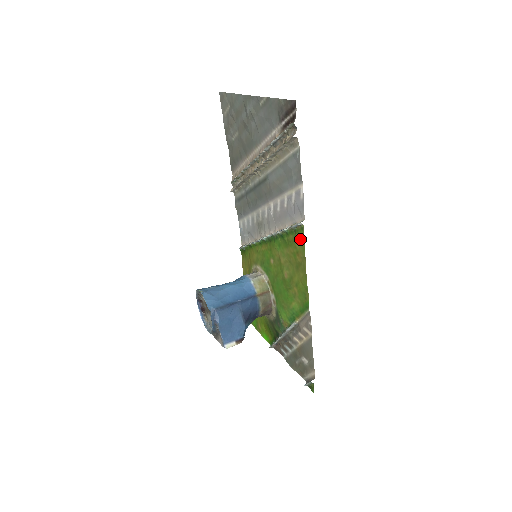
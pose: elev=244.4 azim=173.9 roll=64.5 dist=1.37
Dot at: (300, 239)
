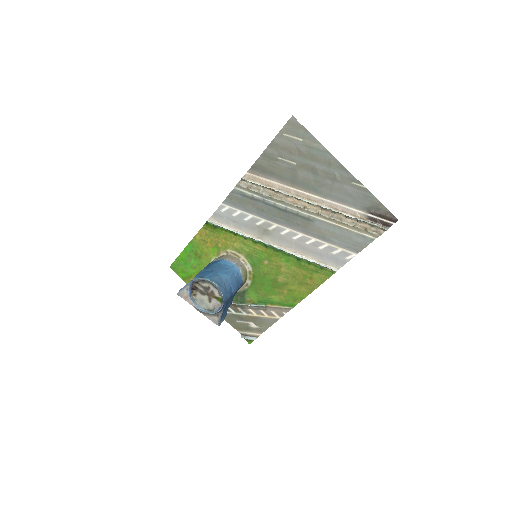
Dot at: (324, 275)
